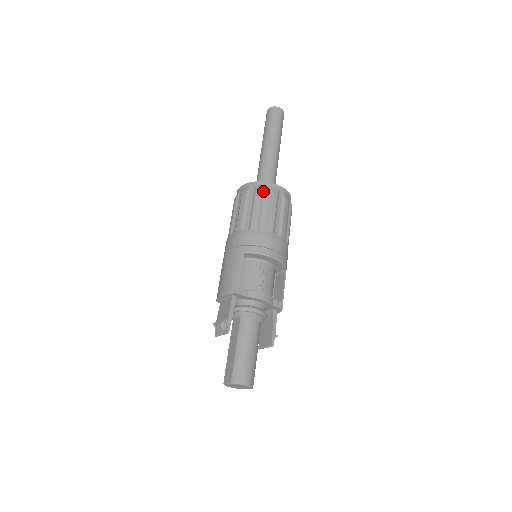
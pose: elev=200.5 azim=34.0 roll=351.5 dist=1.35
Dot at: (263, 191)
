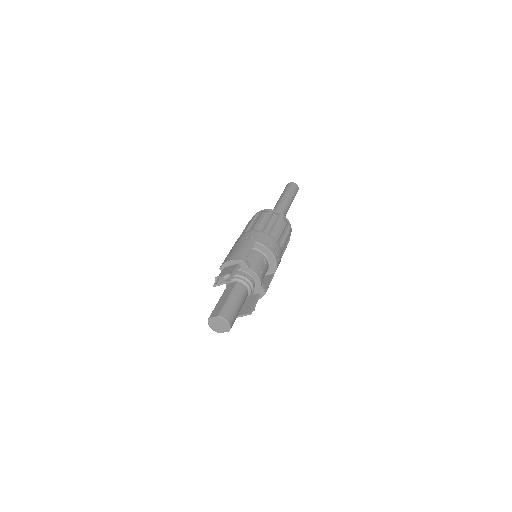
Dot at: (278, 217)
